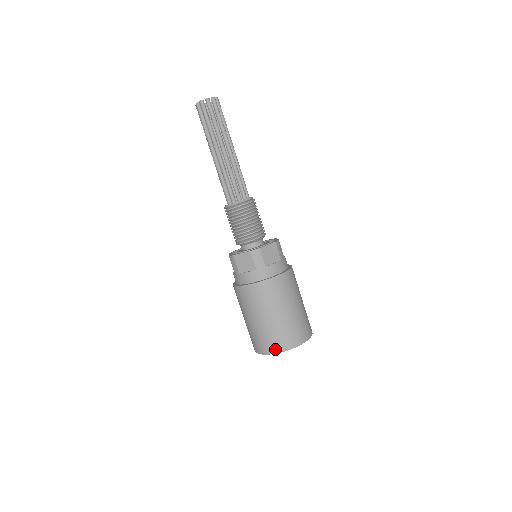
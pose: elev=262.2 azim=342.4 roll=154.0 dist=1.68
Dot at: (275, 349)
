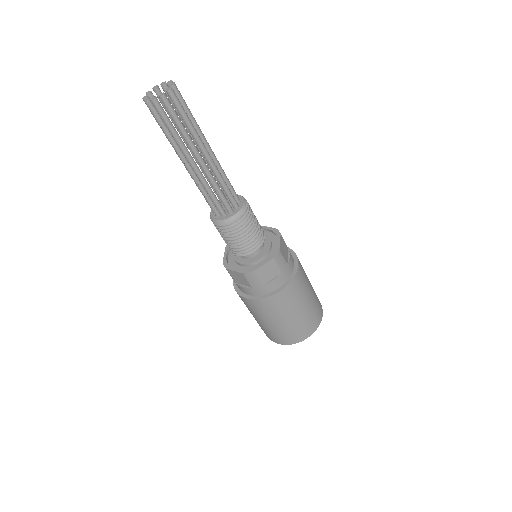
Dot at: (310, 332)
